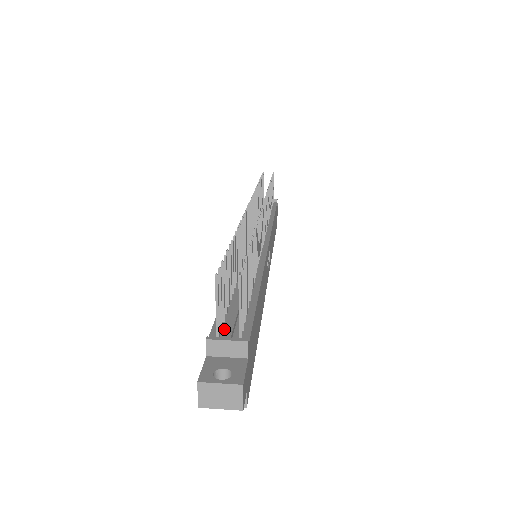
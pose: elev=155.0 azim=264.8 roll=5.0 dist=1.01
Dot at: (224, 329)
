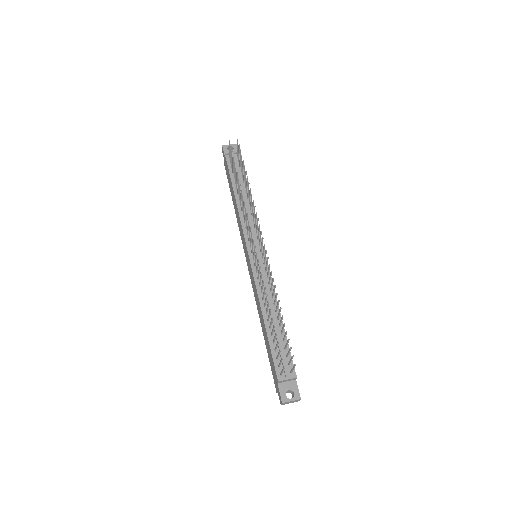
Dot at: (281, 367)
